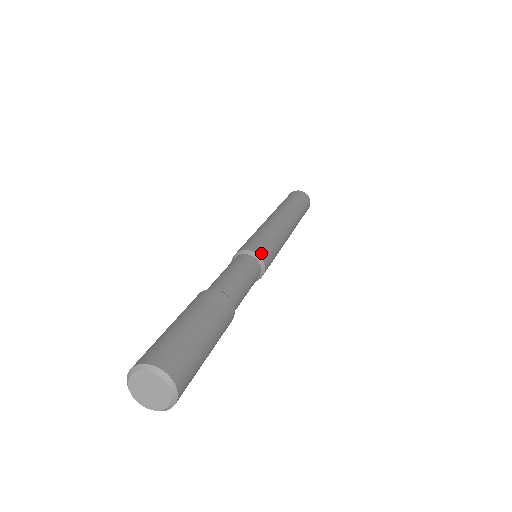
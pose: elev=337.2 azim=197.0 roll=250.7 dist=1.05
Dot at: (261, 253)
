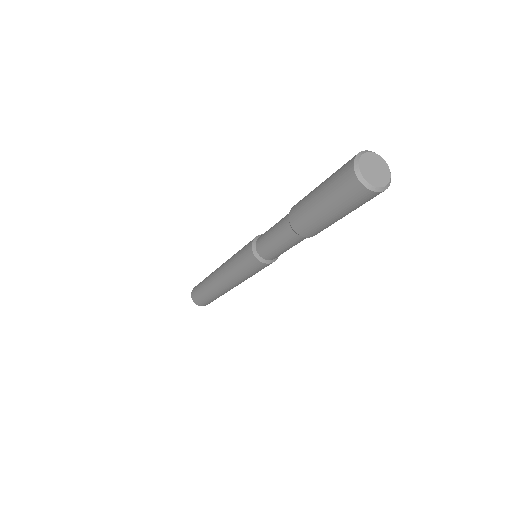
Dot at: occluded
